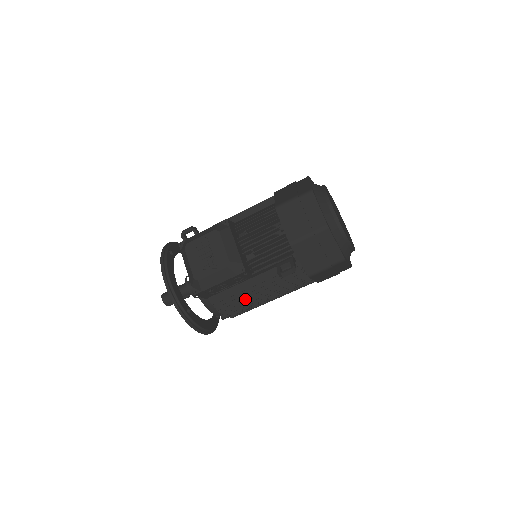
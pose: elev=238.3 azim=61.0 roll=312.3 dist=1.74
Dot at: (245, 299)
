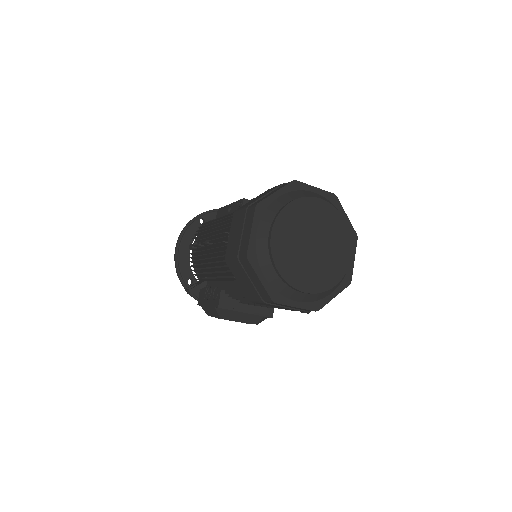
Dot at: occluded
